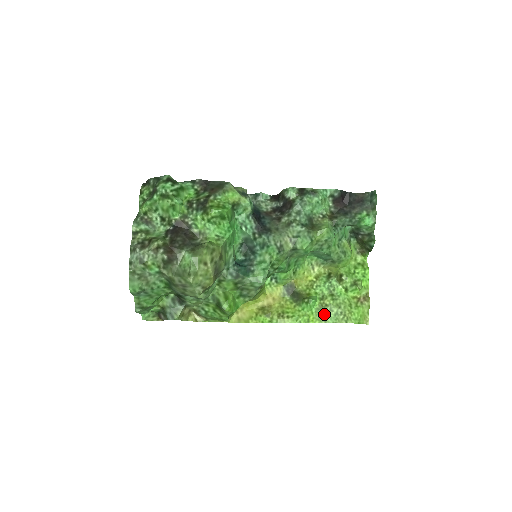
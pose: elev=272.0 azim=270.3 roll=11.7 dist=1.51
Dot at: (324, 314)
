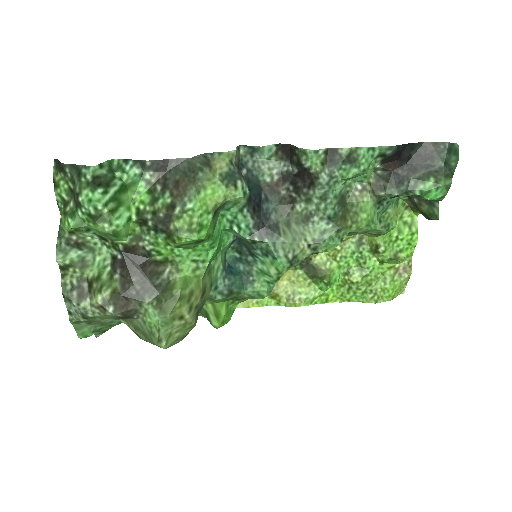
Dot at: (348, 292)
